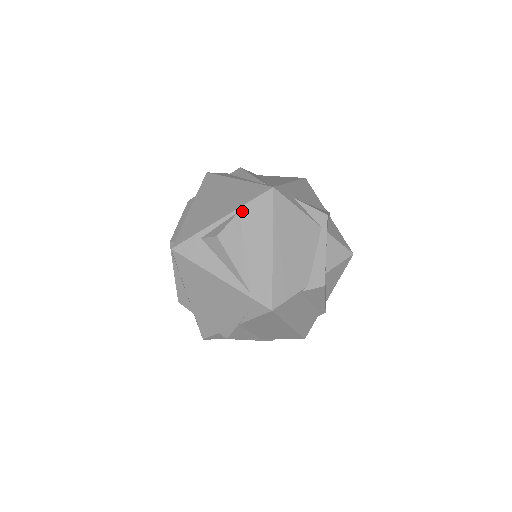
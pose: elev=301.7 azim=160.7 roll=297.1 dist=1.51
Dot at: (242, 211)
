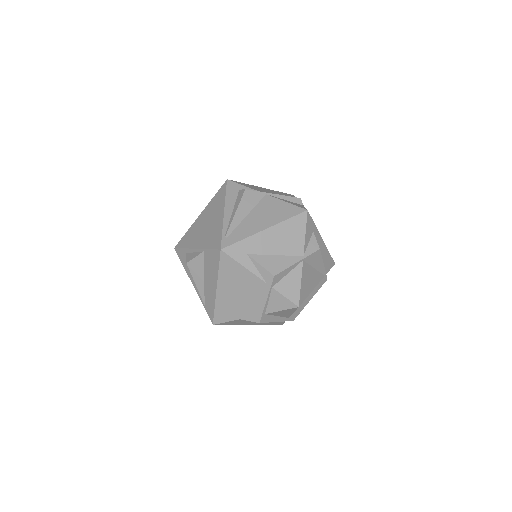
Dot at: (205, 253)
